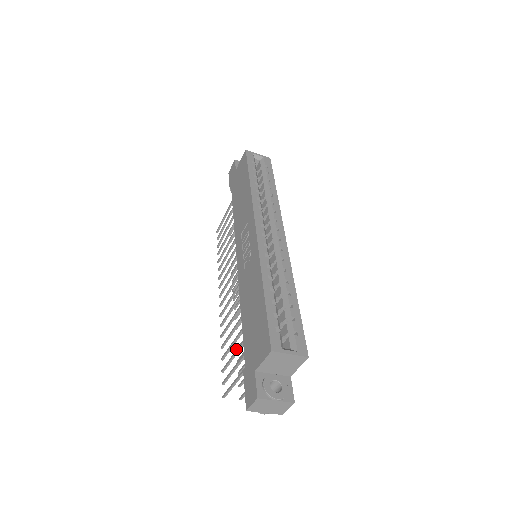
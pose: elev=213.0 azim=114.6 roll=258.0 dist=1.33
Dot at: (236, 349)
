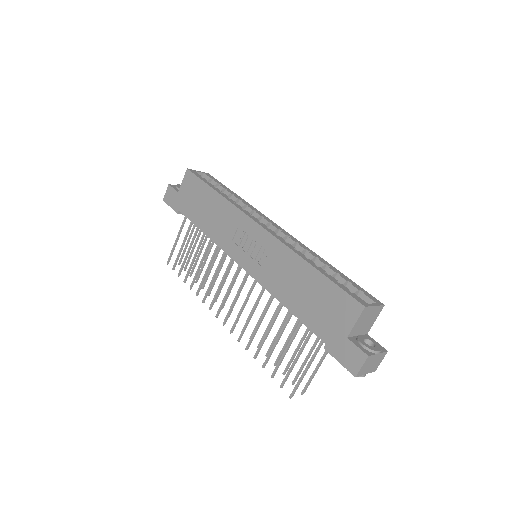
Dot at: (265, 355)
